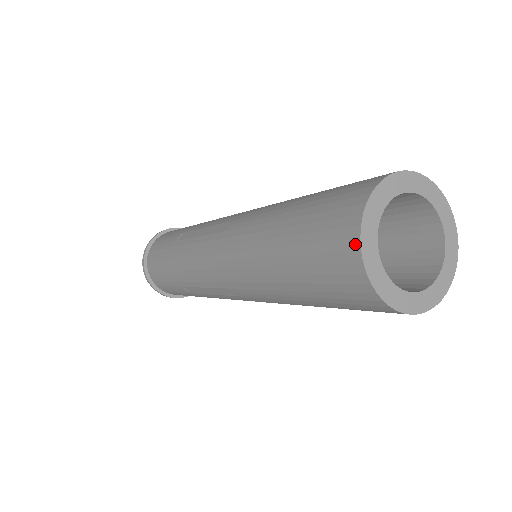
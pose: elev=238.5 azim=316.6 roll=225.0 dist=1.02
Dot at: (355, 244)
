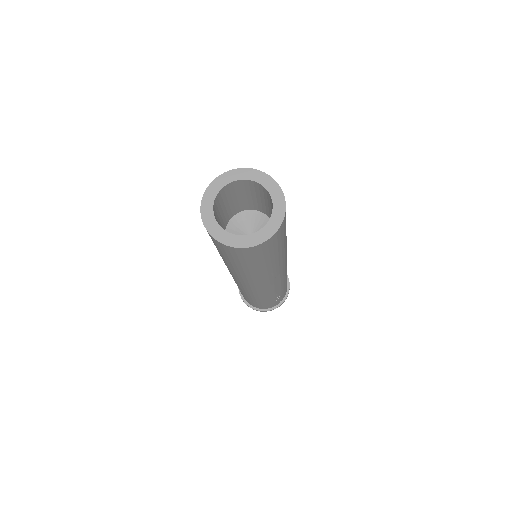
Dot at: (201, 205)
